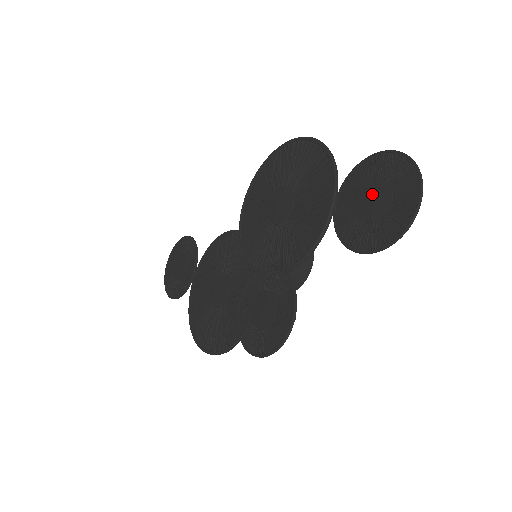
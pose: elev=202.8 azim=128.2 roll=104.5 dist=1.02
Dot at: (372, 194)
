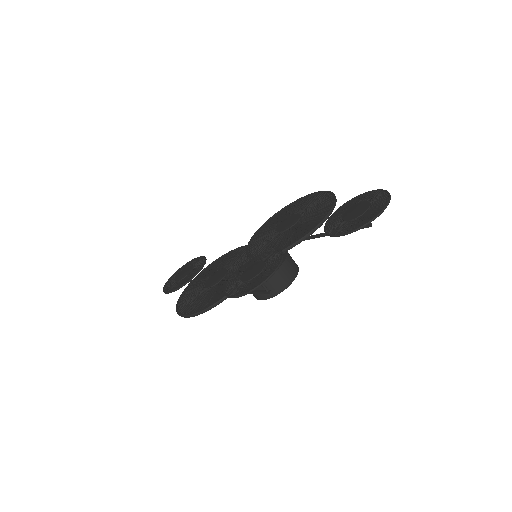
Dot at: (356, 208)
